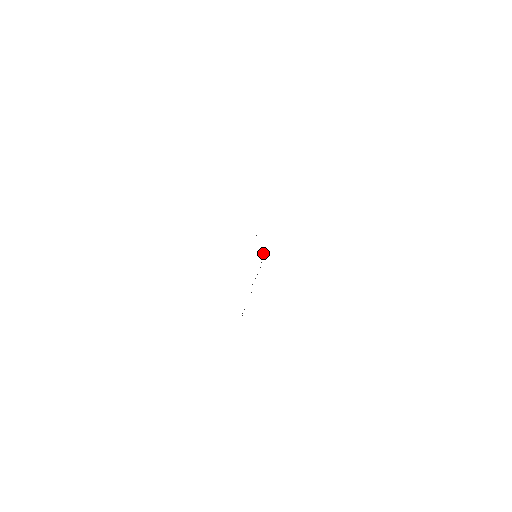
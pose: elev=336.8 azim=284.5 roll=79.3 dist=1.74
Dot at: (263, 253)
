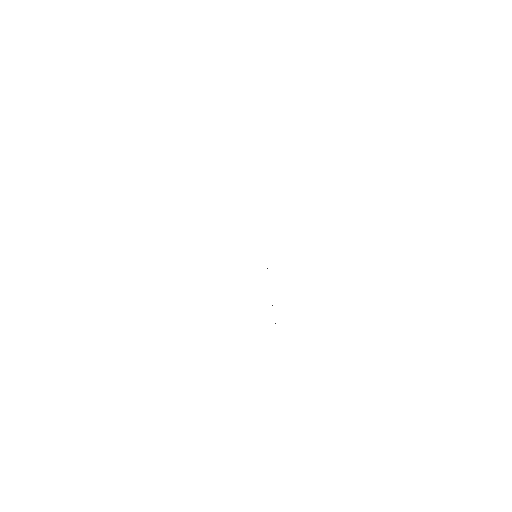
Dot at: occluded
